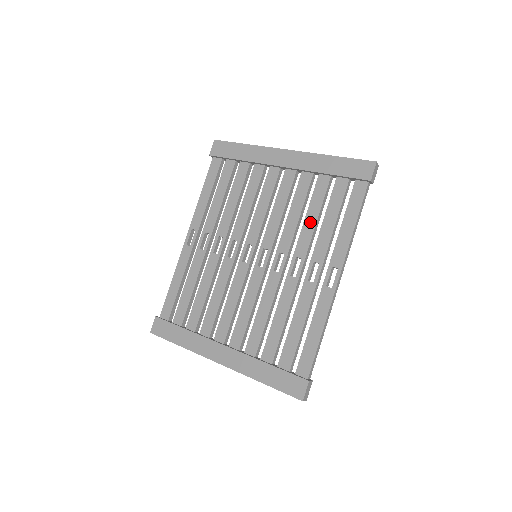
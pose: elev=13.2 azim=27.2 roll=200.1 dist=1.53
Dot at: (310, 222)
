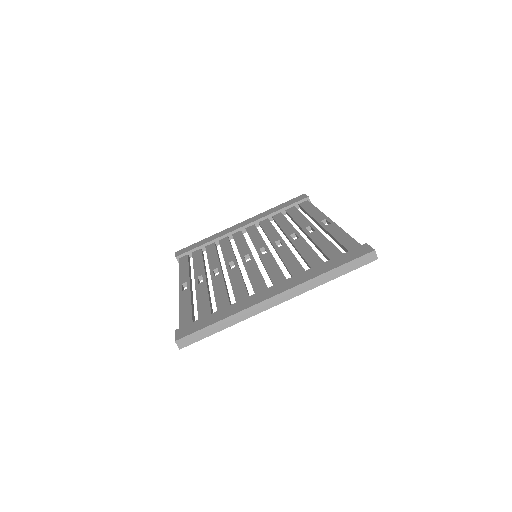
Dot at: (285, 224)
